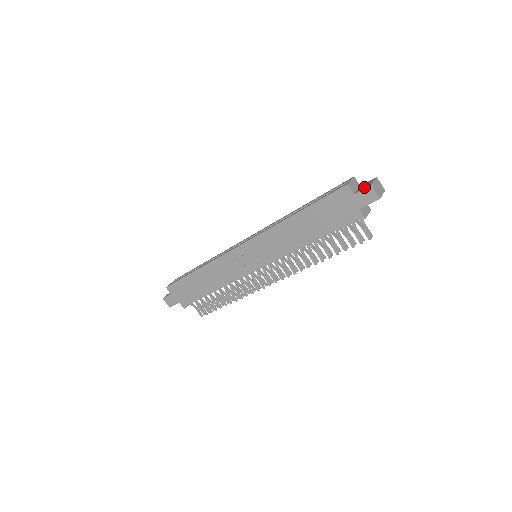
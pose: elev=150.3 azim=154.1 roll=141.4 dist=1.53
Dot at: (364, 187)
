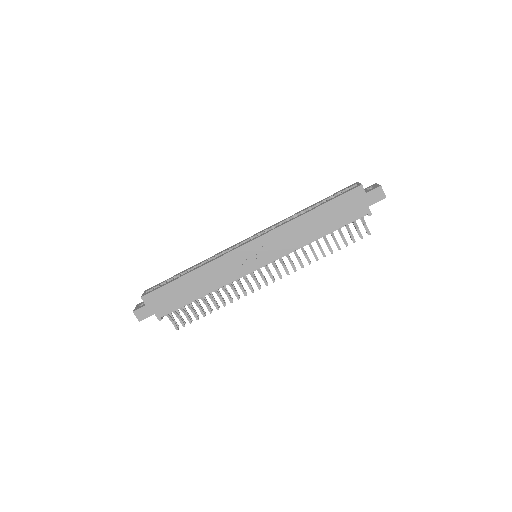
Dot at: (373, 188)
